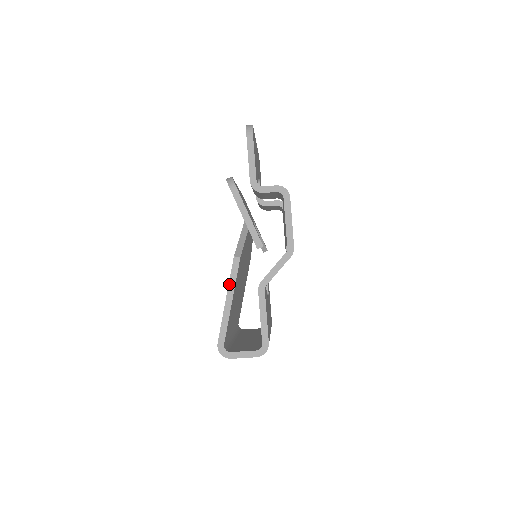
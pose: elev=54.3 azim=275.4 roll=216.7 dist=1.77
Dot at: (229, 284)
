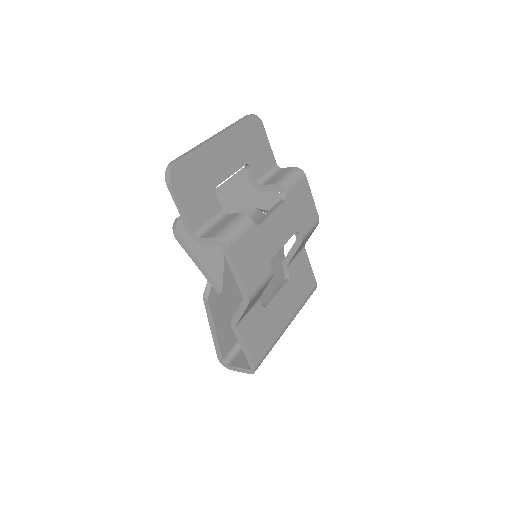
Dot at: (208, 318)
